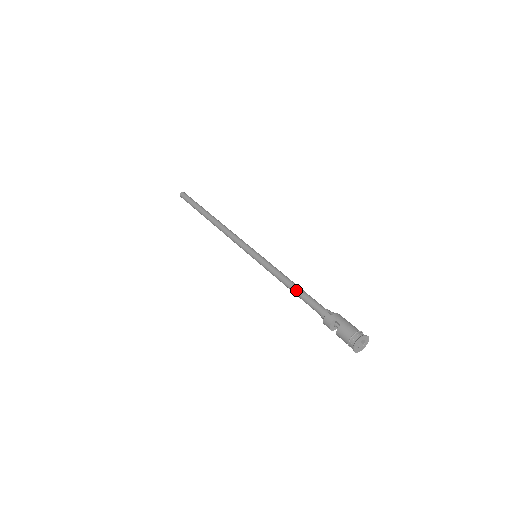
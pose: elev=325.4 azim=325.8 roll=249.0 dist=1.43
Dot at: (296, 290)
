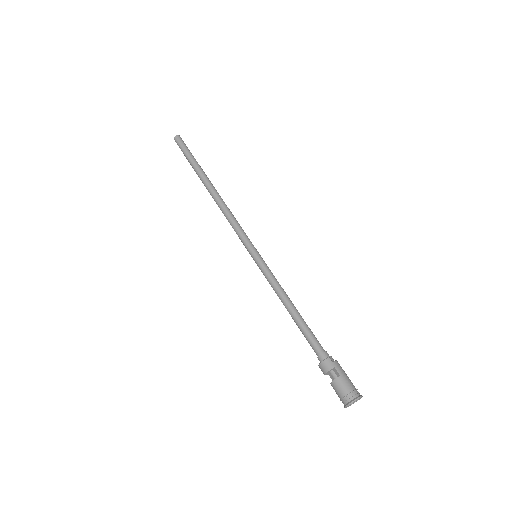
Dot at: (297, 316)
